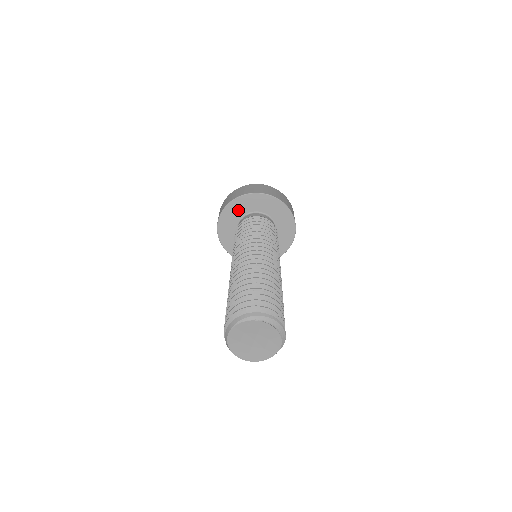
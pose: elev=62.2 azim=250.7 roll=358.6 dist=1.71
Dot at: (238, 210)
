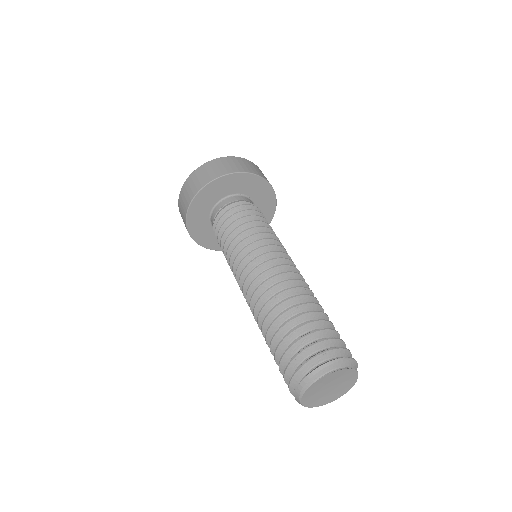
Dot at: (200, 223)
